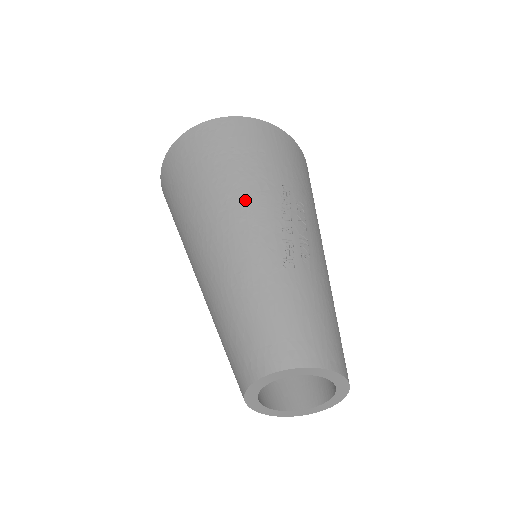
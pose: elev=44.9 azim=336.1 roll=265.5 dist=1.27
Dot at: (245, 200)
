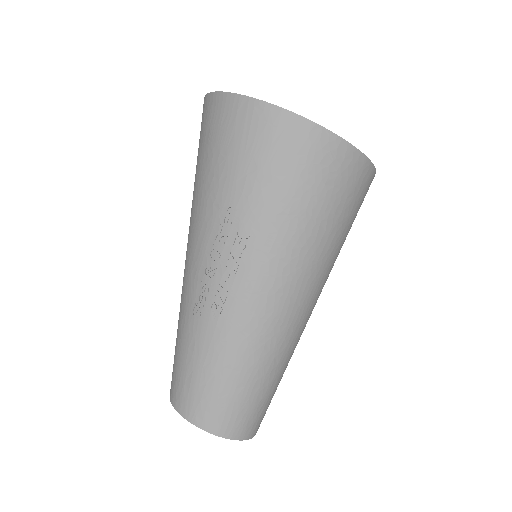
Dot at: (195, 222)
